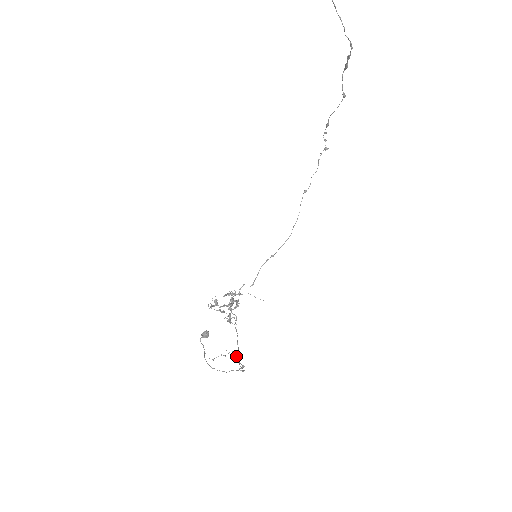
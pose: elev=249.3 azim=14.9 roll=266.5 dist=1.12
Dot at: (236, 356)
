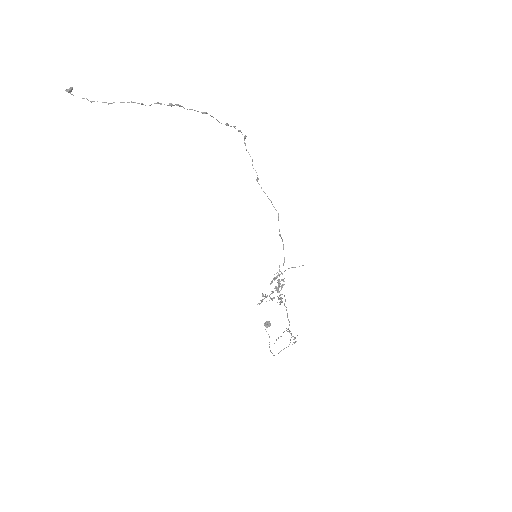
Dot at: (290, 331)
